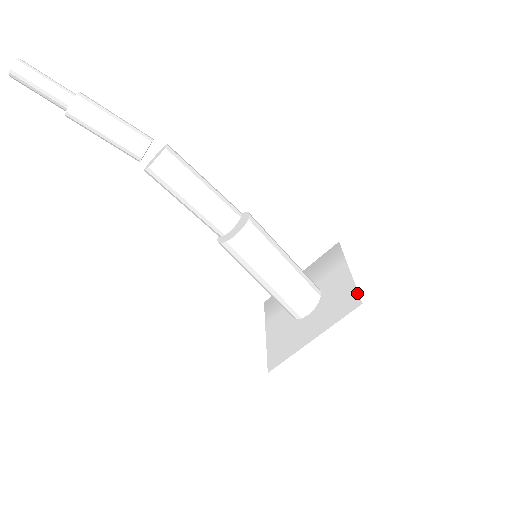
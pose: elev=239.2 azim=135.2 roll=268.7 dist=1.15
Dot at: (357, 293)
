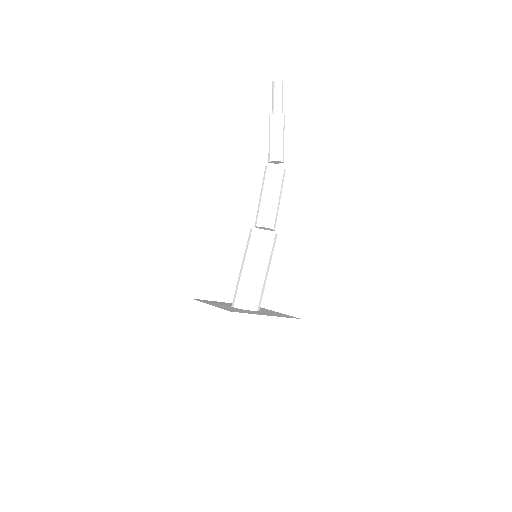
Dot at: occluded
